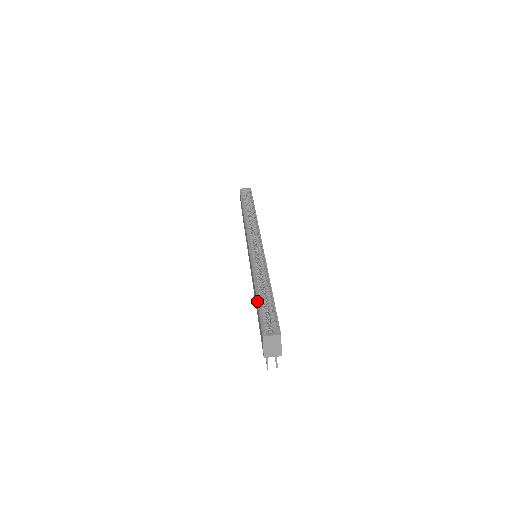
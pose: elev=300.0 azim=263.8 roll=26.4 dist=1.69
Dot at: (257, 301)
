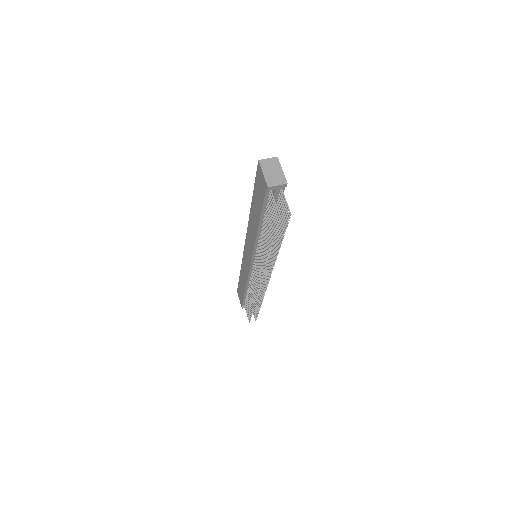
Dot at: (253, 193)
